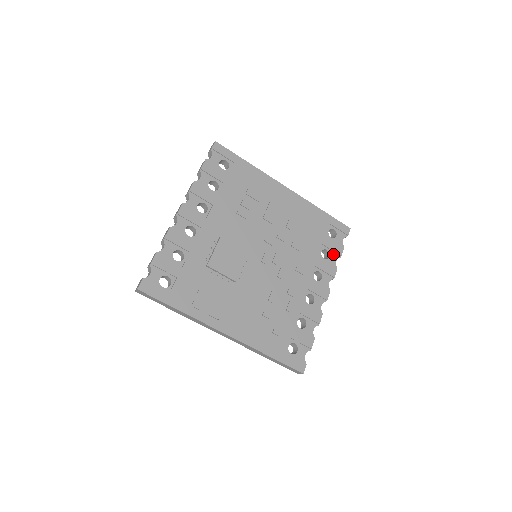
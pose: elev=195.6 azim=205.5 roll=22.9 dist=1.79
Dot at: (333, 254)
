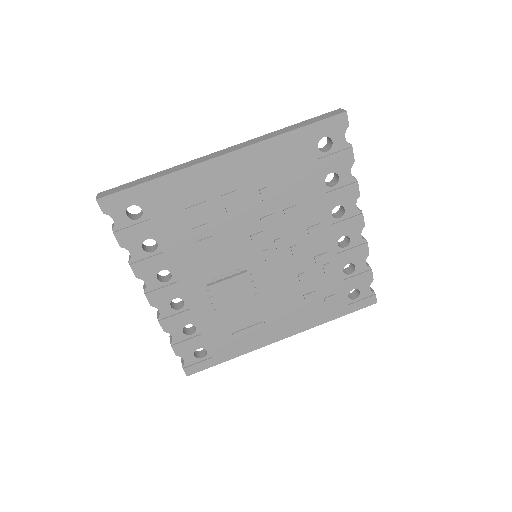
Dot at: (342, 169)
